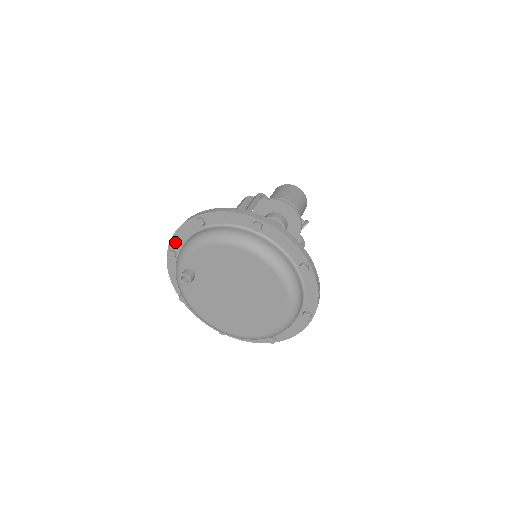
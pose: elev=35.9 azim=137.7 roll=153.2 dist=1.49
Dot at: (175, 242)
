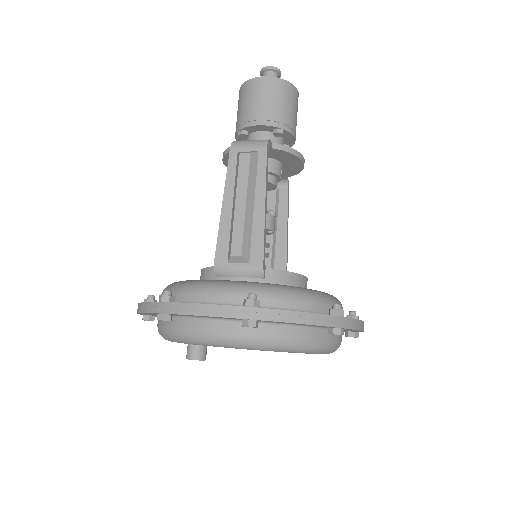
Dot at: occluded
